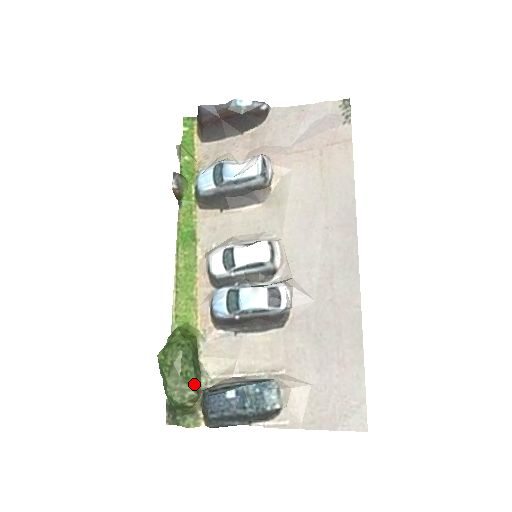
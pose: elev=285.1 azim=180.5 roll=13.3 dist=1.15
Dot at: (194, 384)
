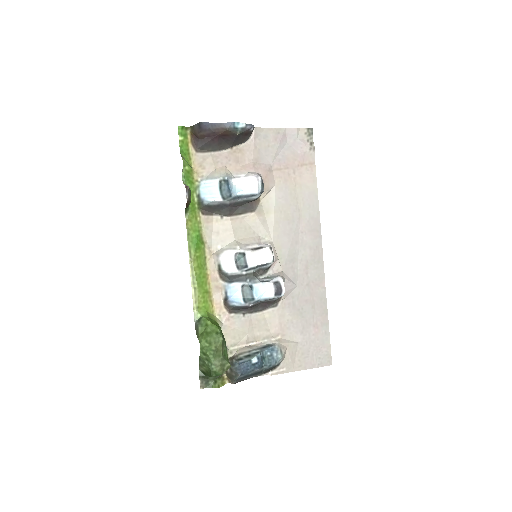
Dot at: occluded
